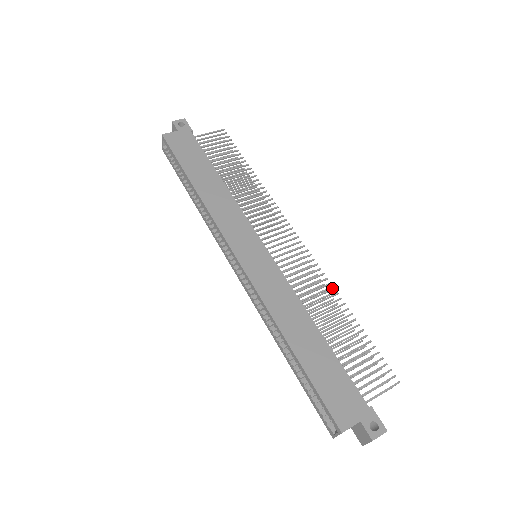
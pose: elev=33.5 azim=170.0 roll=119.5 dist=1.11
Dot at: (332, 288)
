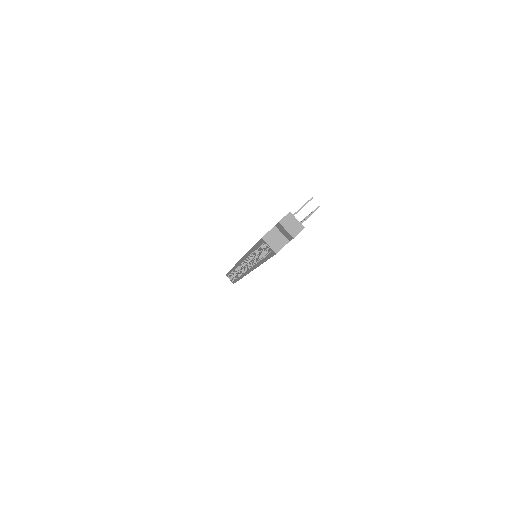
Dot at: occluded
